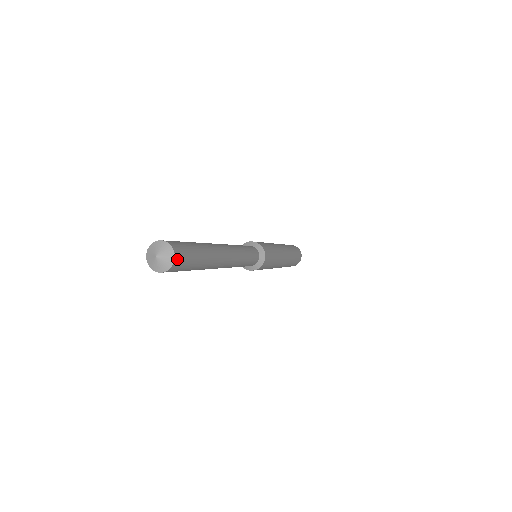
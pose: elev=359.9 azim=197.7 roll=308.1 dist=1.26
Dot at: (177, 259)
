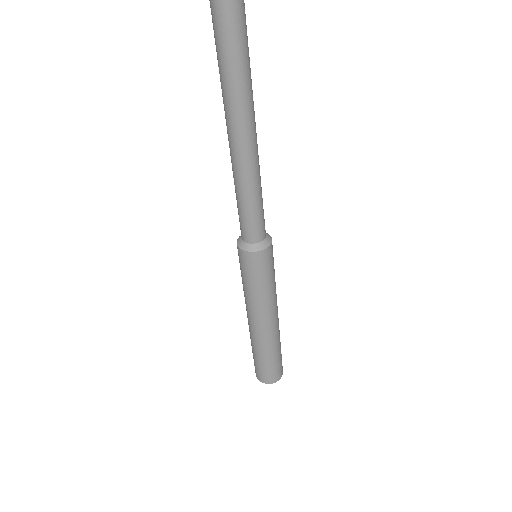
Dot at: out of frame
